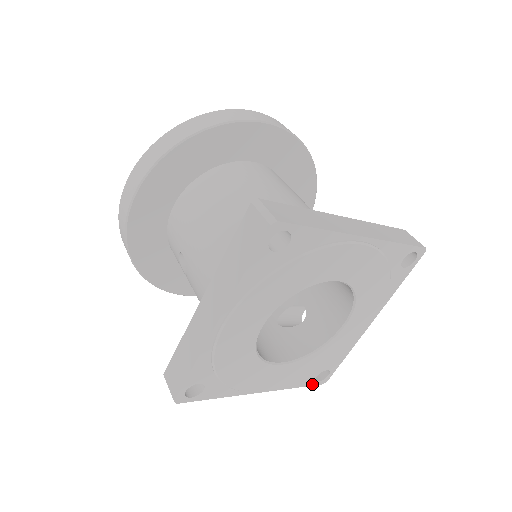
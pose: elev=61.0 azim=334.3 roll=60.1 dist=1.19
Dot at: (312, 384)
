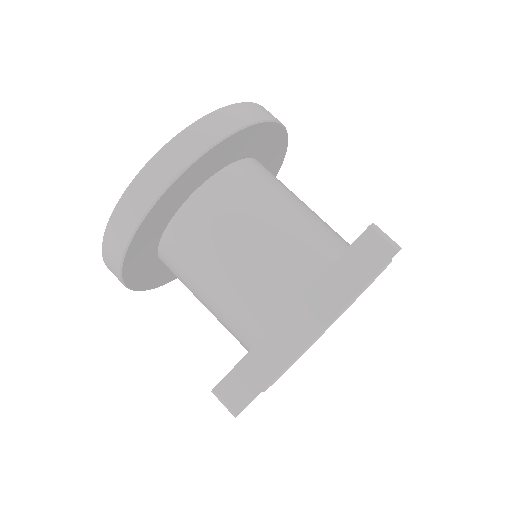
Dot at: occluded
